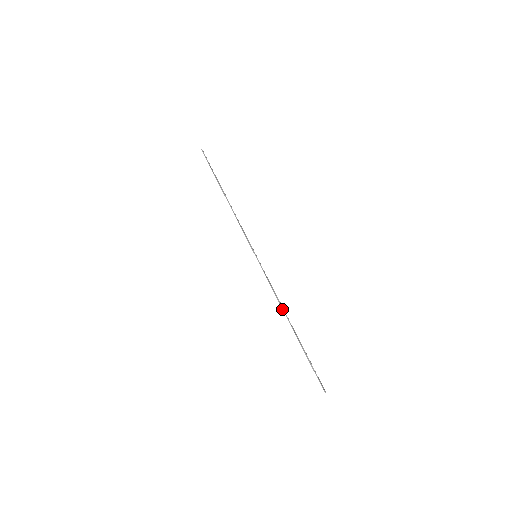
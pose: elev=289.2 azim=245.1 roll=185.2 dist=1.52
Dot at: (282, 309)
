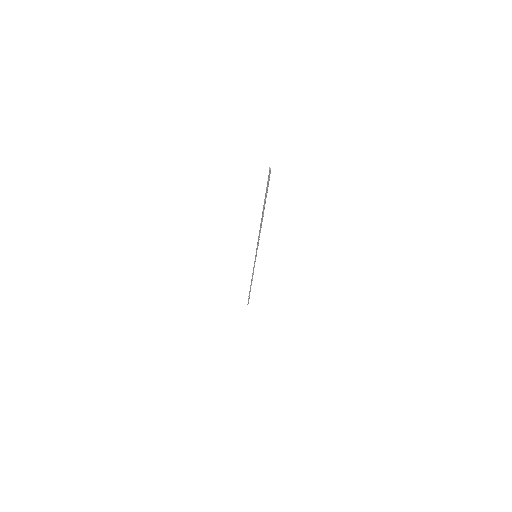
Dot at: (251, 280)
